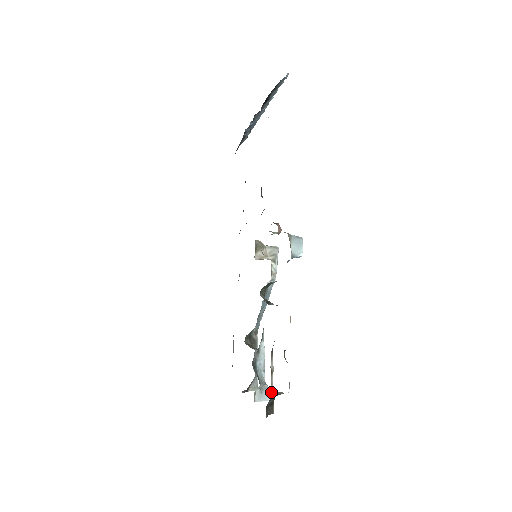
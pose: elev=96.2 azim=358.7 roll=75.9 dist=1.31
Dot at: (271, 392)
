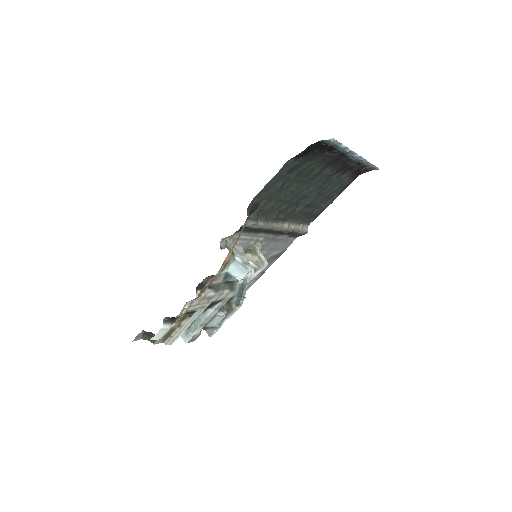
Dot at: (171, 335)
